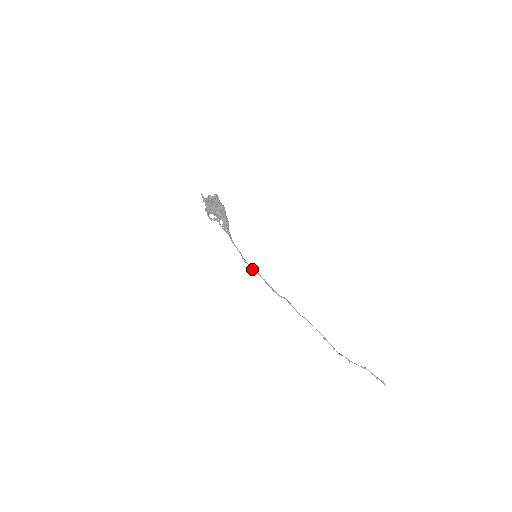
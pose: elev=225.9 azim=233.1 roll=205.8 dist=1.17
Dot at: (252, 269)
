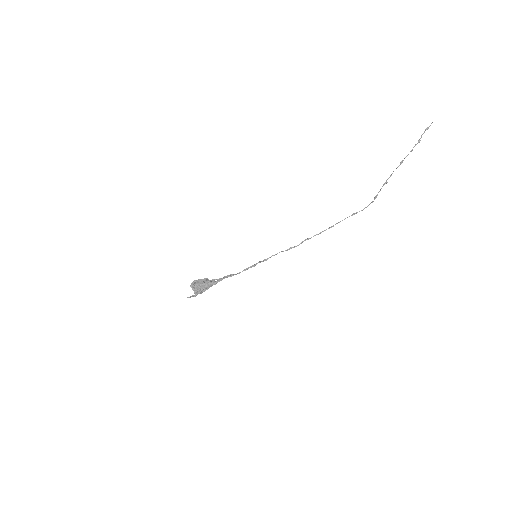
Dot at: occluded
